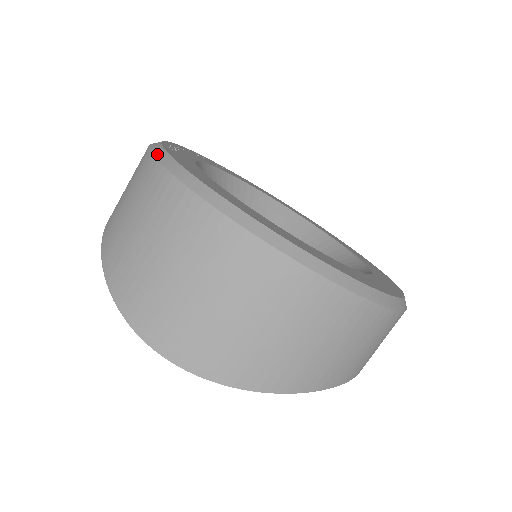
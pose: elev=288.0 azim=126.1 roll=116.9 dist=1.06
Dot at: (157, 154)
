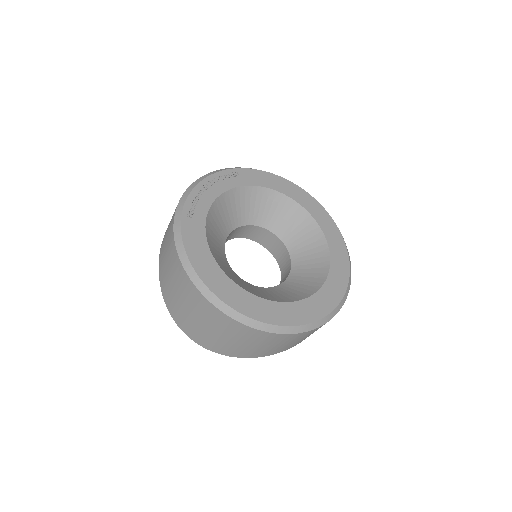
Dot at: (176, 239)
